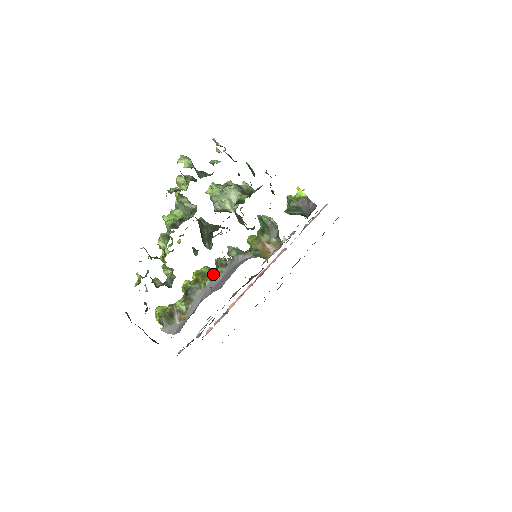
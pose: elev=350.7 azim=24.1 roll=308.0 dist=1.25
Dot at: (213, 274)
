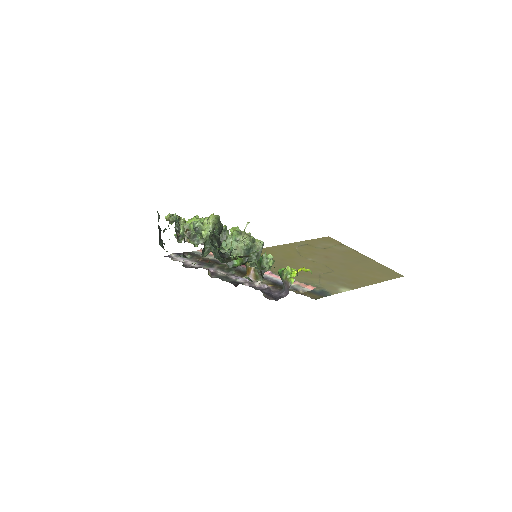
Dot at: occluded
